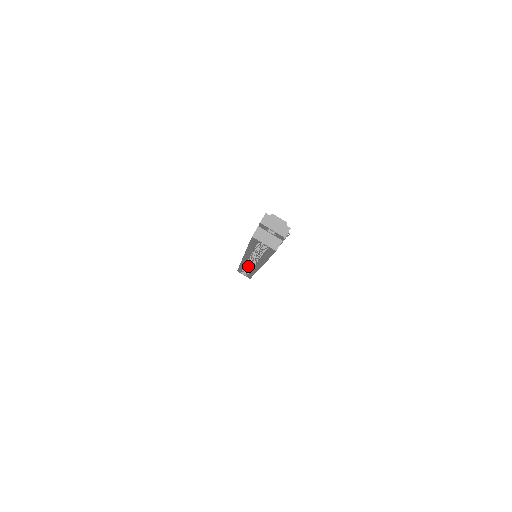
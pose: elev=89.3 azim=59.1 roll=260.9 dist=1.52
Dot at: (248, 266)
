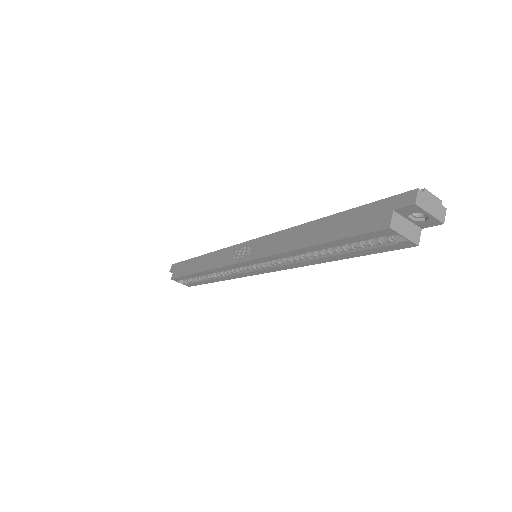
Dot at: occluded
